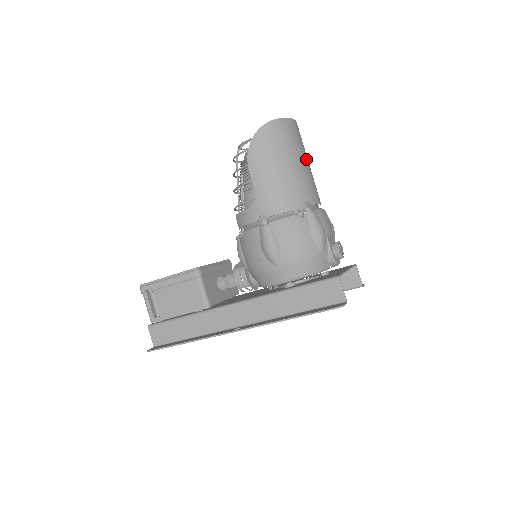
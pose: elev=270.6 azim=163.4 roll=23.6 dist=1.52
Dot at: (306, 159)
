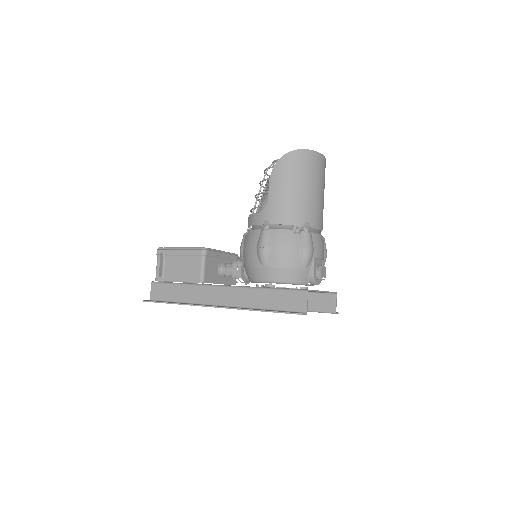
Dot at: (321, 190)
